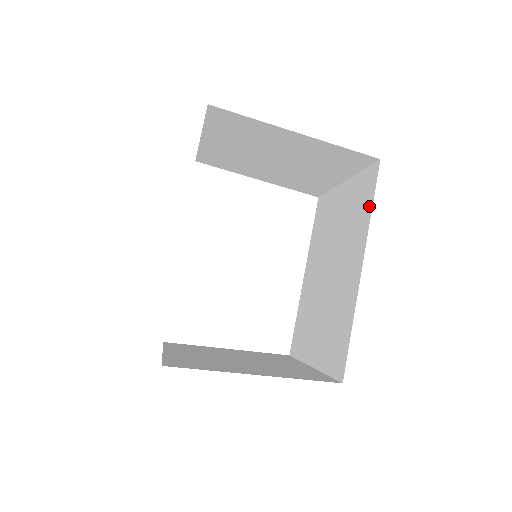
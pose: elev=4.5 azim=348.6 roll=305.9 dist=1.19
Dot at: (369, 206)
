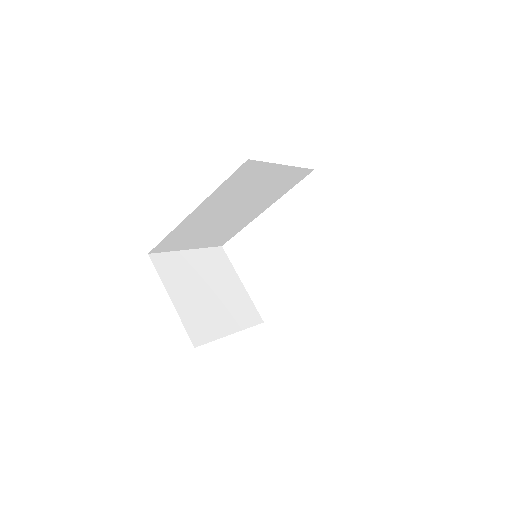
Dot at: occluded
